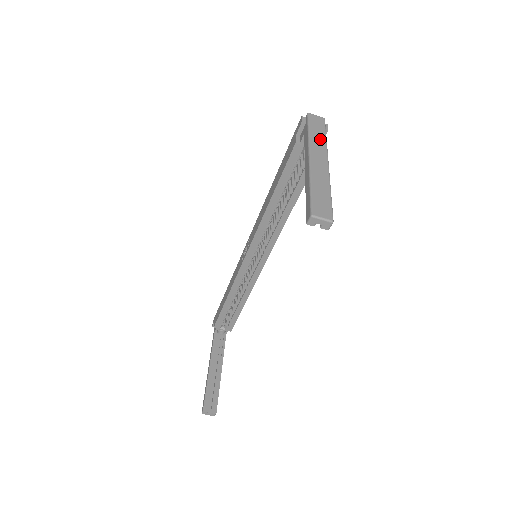
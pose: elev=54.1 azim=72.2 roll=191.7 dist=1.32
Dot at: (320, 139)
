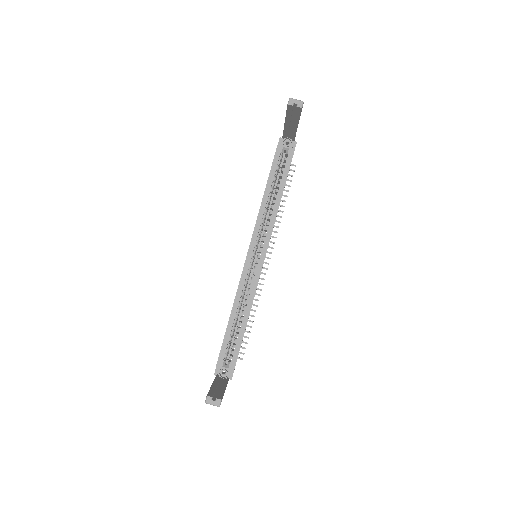
Dot at: occluded
